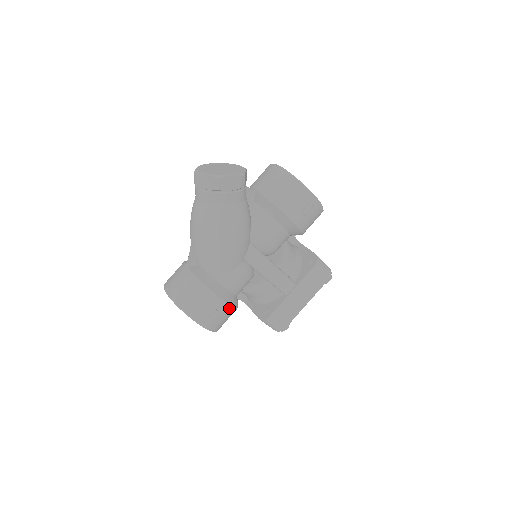
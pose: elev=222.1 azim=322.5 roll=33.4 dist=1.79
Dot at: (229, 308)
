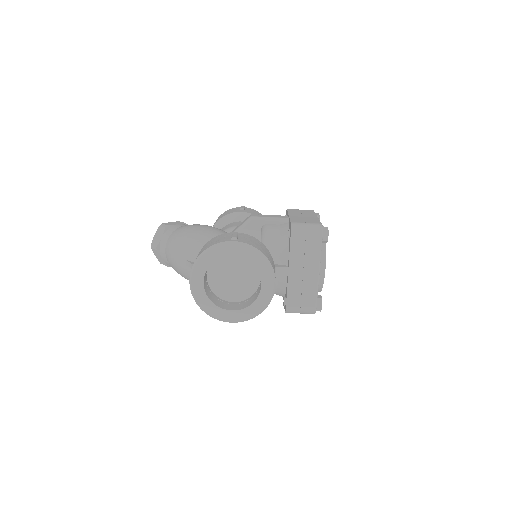
Dot at: (248, 236)
